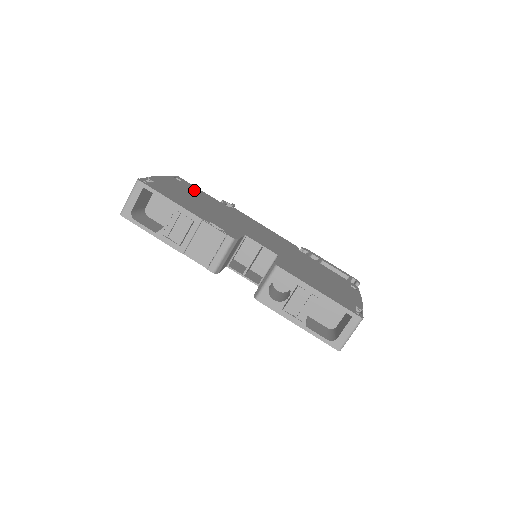
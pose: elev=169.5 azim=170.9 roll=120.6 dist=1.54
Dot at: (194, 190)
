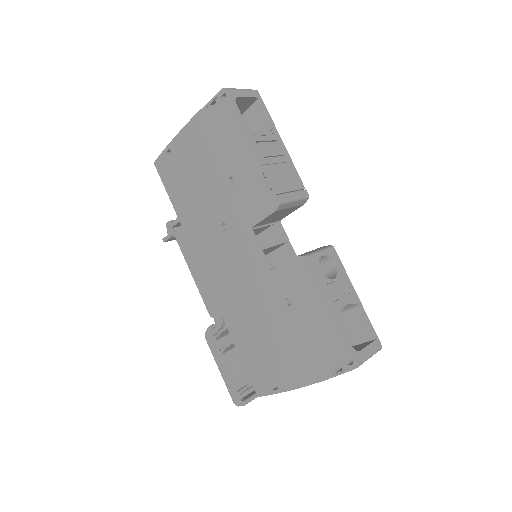
Dot at: occluded
